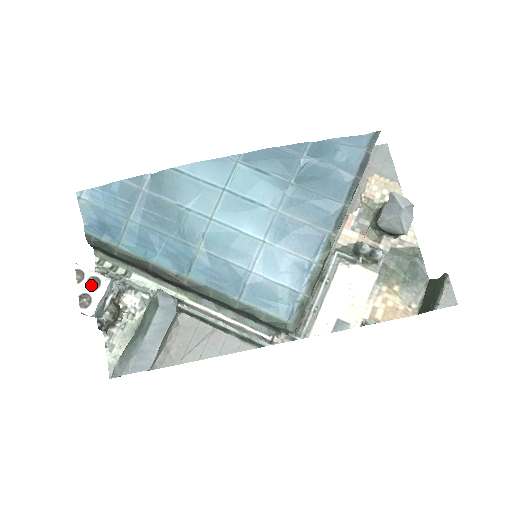
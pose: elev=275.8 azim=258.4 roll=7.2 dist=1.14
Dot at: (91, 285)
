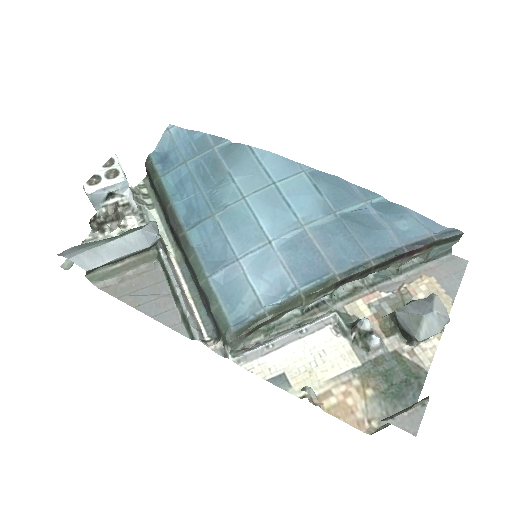
Dot at: (109, 173)
